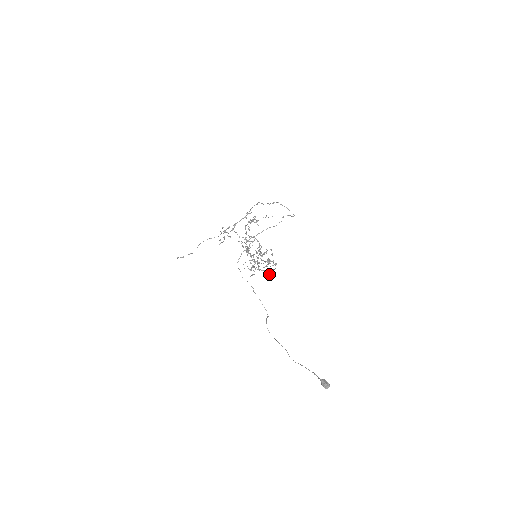
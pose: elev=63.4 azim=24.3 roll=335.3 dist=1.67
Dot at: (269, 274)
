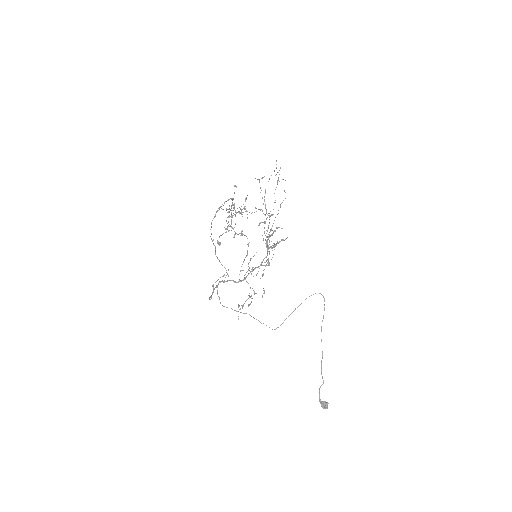
Dot at: occluded
